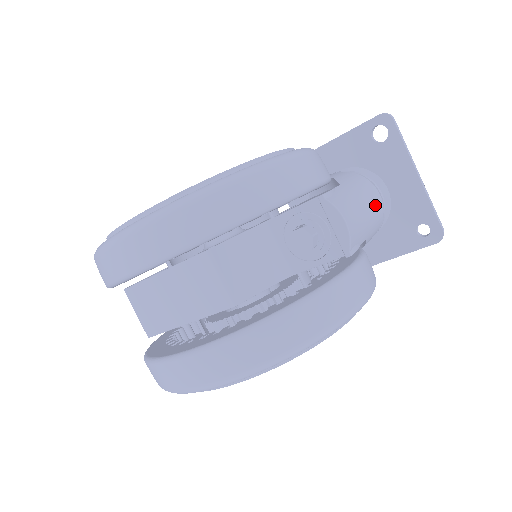
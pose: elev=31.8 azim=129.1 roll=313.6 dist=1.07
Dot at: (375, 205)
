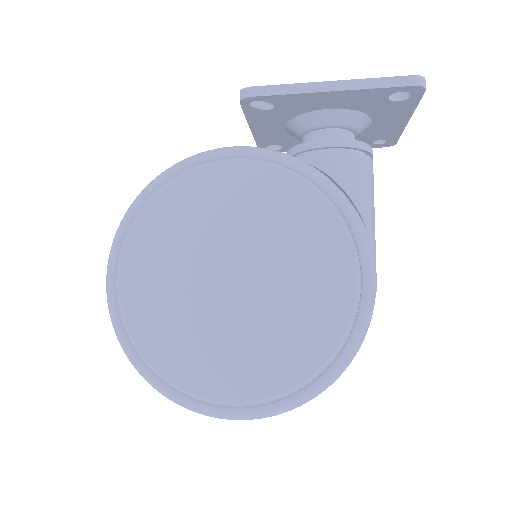
Dot at: occluded
